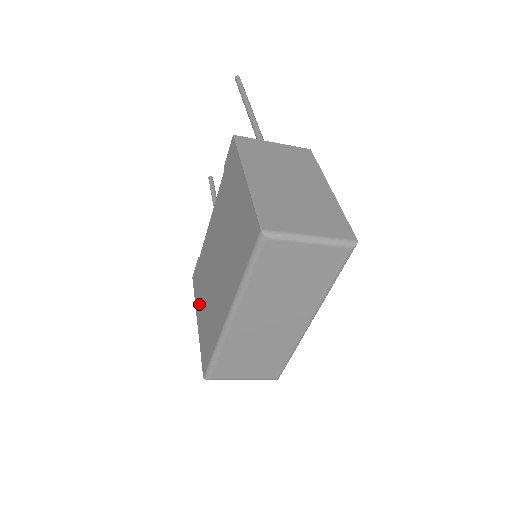
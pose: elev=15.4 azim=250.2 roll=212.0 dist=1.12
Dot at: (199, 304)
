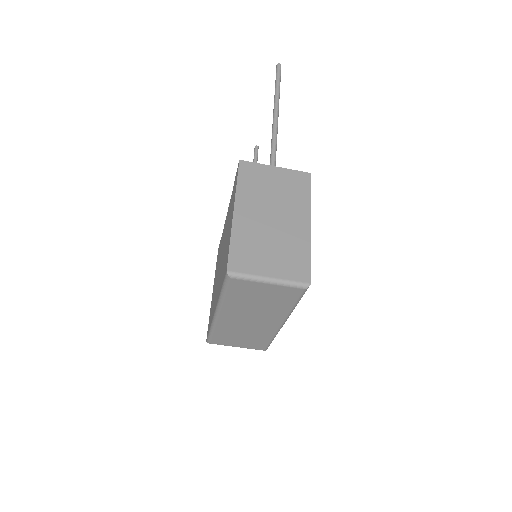
Dot at: occluded
